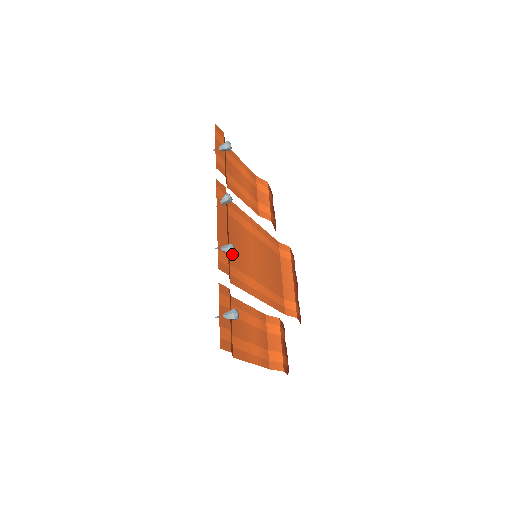
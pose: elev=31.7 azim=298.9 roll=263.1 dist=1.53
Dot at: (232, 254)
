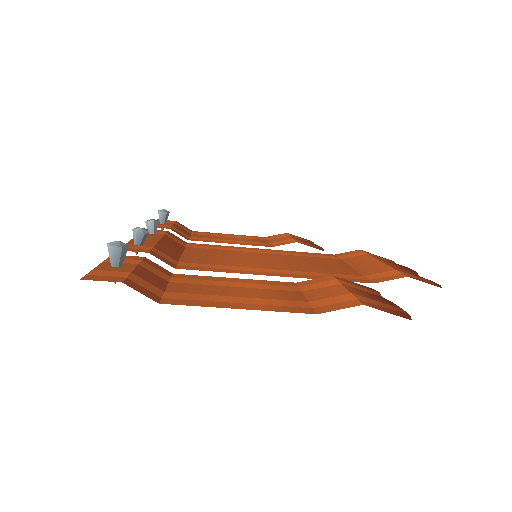
Dot at: (143, 235)
